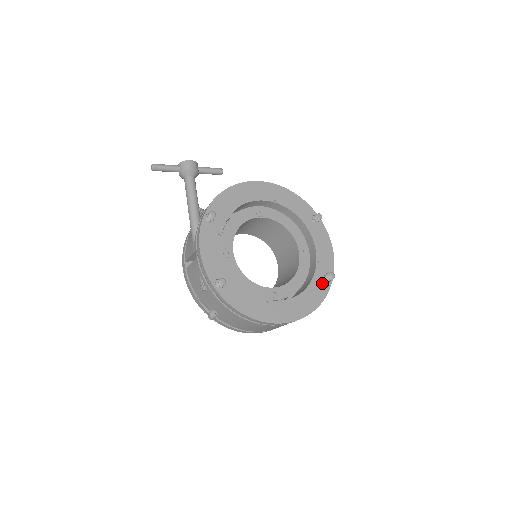
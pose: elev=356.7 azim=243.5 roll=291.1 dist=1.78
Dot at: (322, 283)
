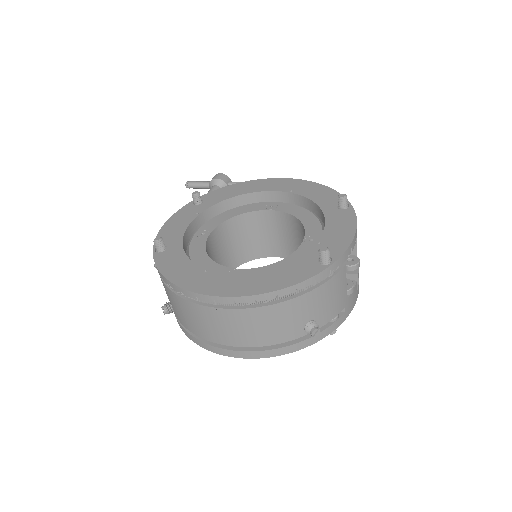
Dot at: (310, 265)
